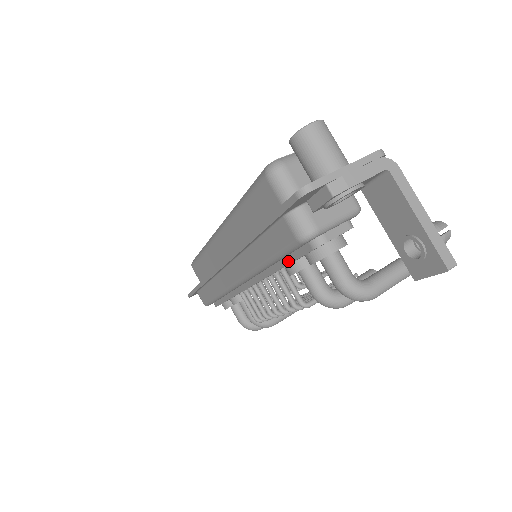
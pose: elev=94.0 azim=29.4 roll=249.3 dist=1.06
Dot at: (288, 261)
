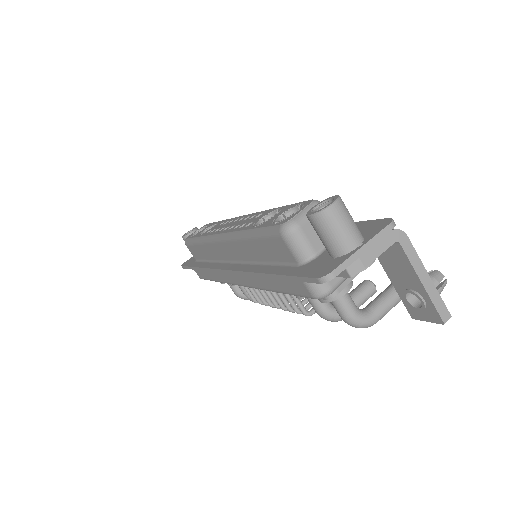
Dot at: occluded
